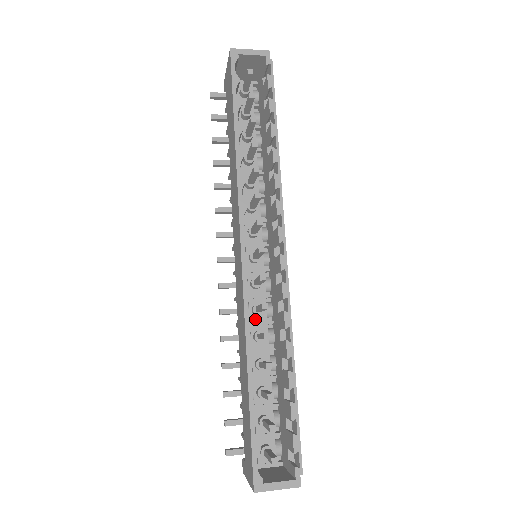
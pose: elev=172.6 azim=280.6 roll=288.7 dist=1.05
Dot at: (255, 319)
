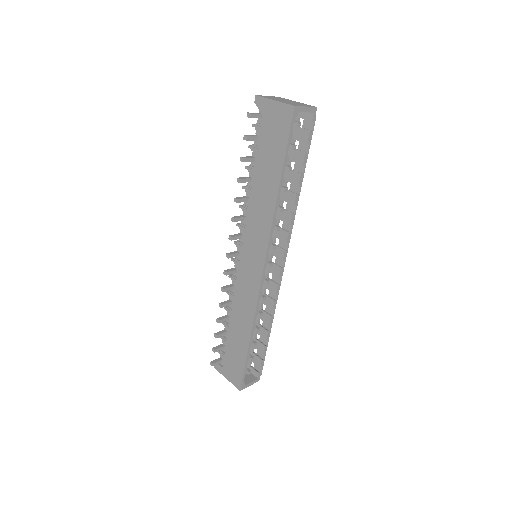
Dot at: occluded
